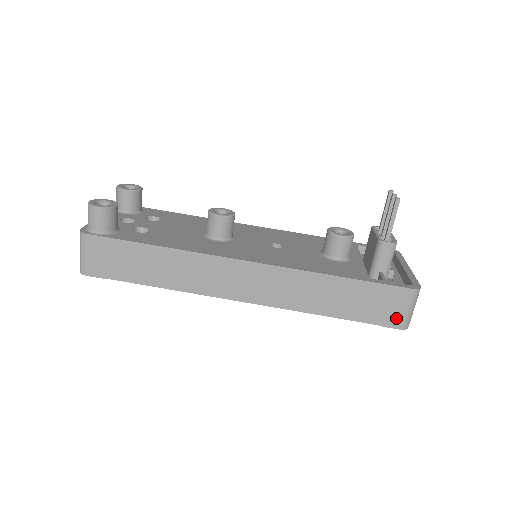
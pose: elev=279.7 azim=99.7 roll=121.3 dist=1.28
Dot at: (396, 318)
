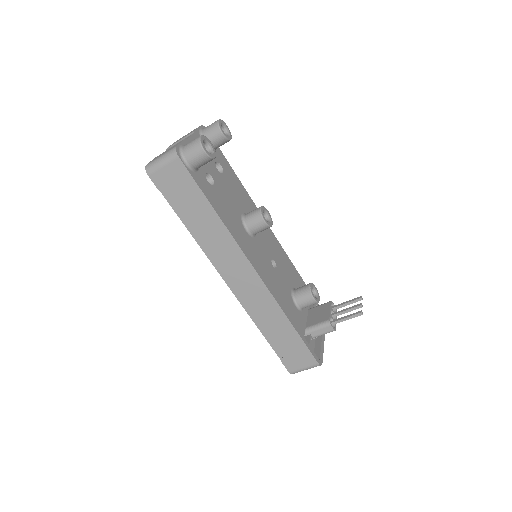
Dot at: (294, 366)
